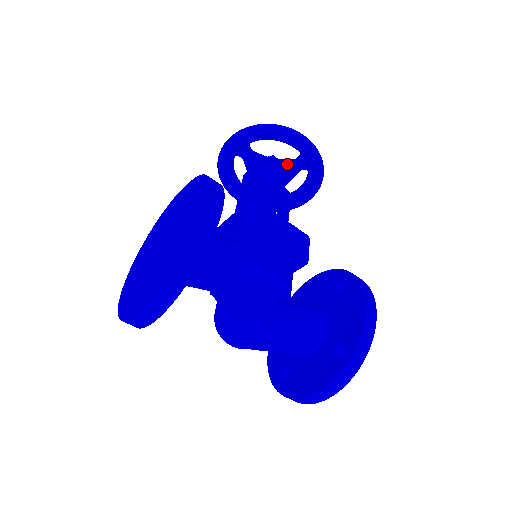
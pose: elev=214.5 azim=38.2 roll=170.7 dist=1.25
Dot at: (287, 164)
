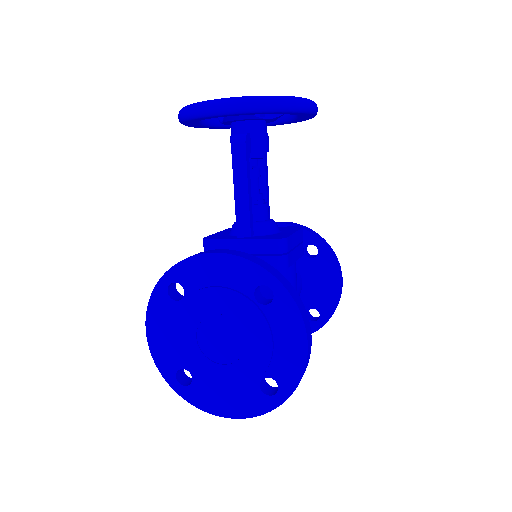
Dot at: (277, 118)
